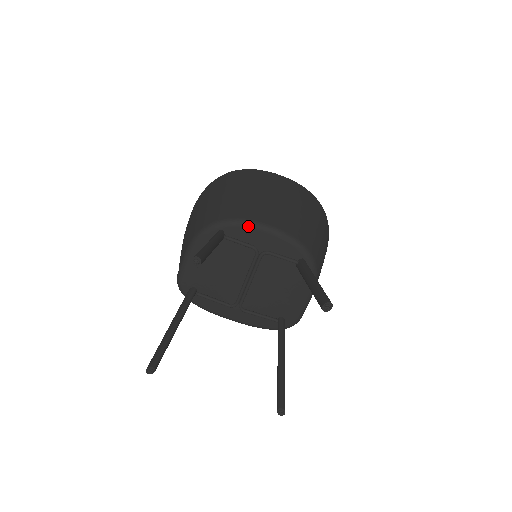
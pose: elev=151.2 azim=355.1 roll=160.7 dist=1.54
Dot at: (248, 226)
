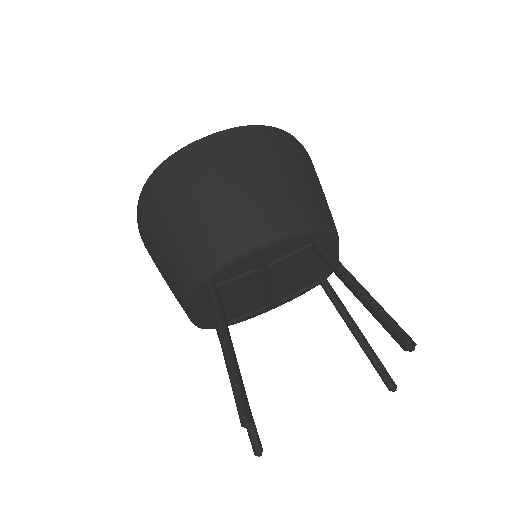
Dot at: (234, 262)
